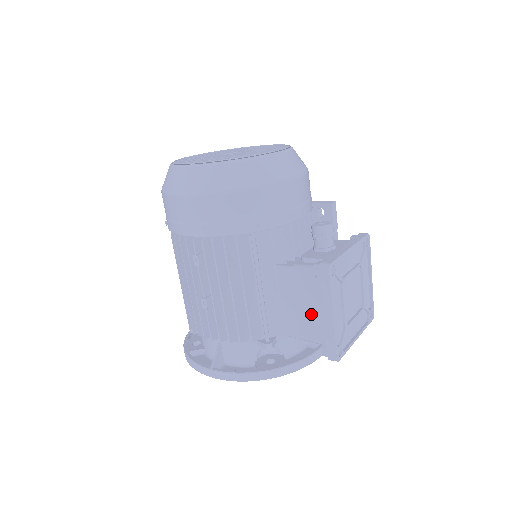
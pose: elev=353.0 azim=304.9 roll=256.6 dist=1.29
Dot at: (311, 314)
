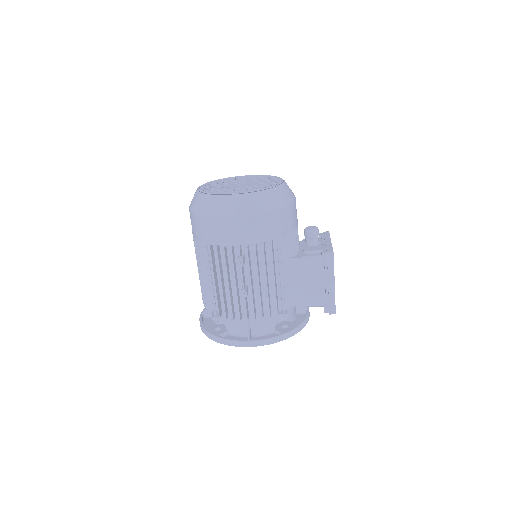
Dot at: (316, 287)
